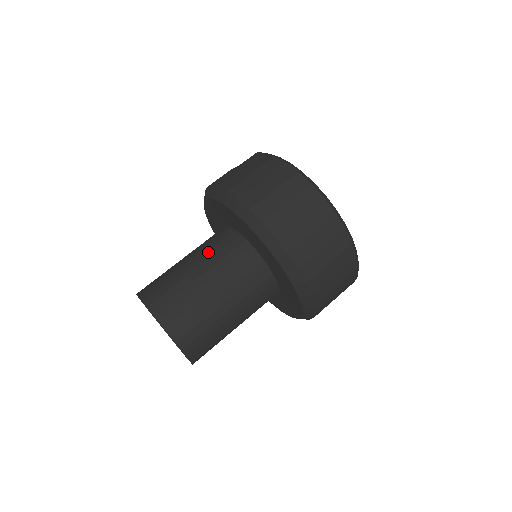
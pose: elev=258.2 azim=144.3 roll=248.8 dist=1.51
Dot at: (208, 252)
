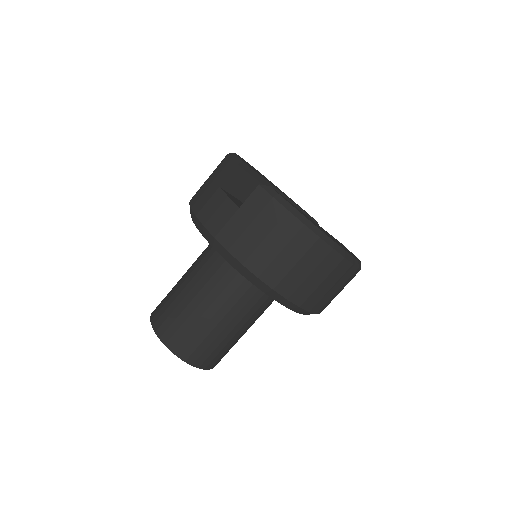
Dot at: (221, 295)
